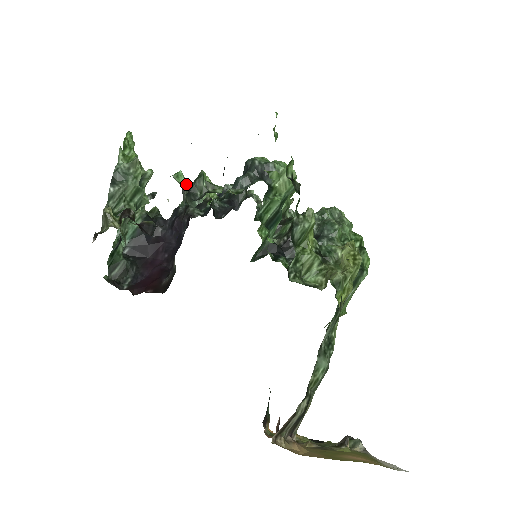
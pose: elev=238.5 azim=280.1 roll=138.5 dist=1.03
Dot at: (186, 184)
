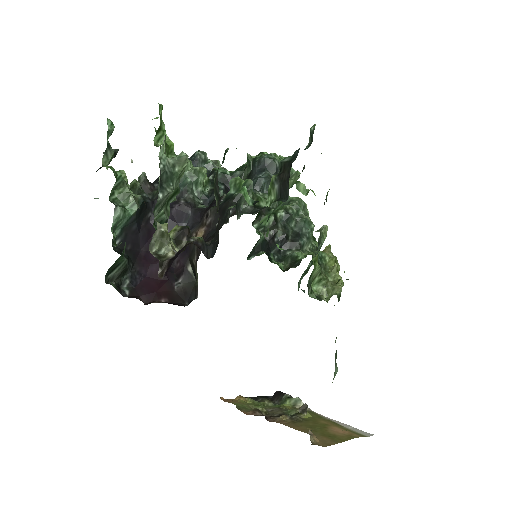
Dot at: occluded
